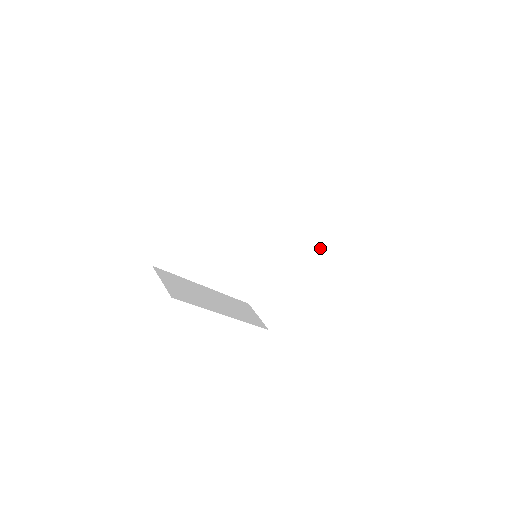
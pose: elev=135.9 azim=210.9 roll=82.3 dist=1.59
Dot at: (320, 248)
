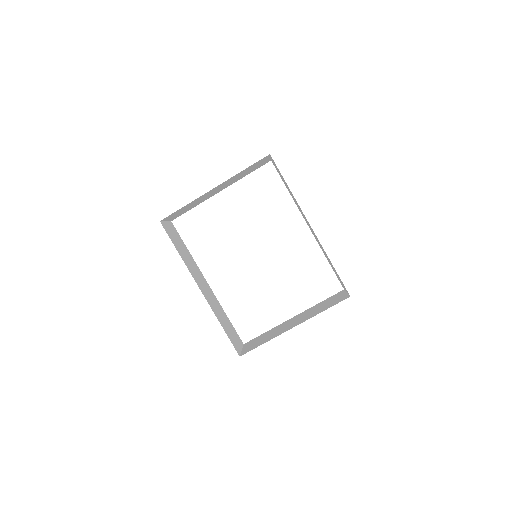
Dot at: (331, 301)
